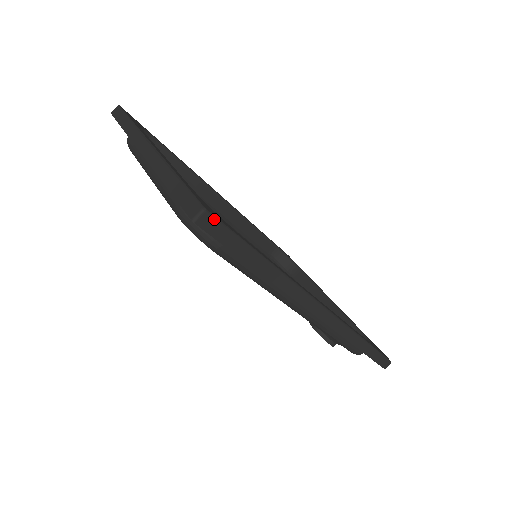
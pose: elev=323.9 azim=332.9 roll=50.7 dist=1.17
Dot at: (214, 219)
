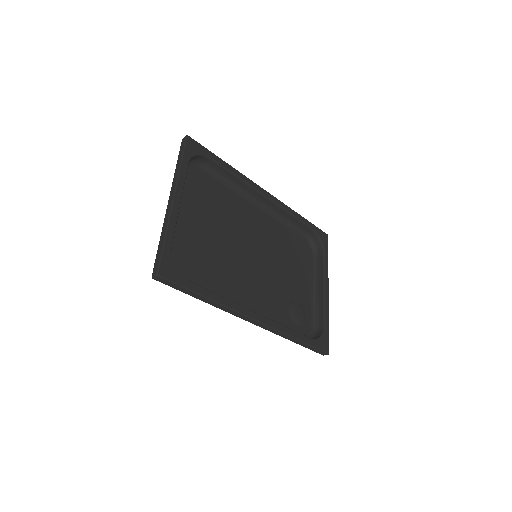
Dot at: (164, 279)
